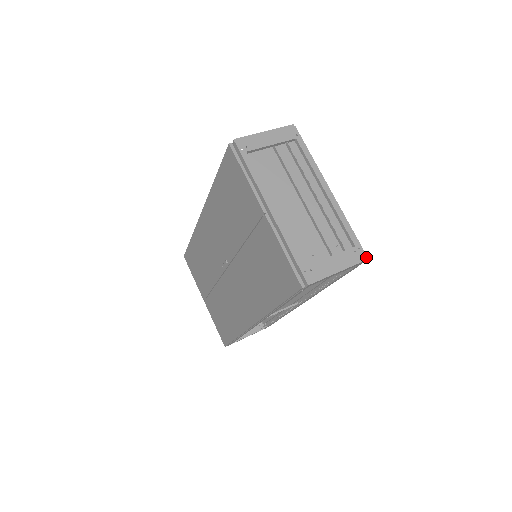
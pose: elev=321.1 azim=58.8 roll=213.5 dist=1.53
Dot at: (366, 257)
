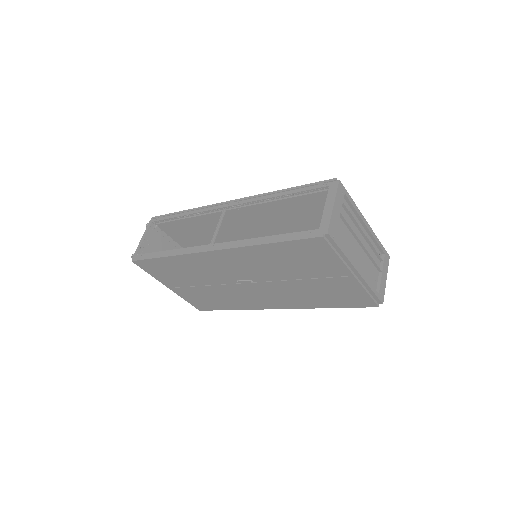
Dot at: (389, 256)
